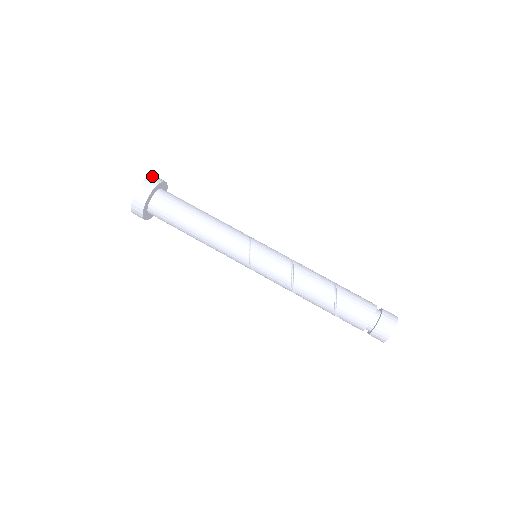
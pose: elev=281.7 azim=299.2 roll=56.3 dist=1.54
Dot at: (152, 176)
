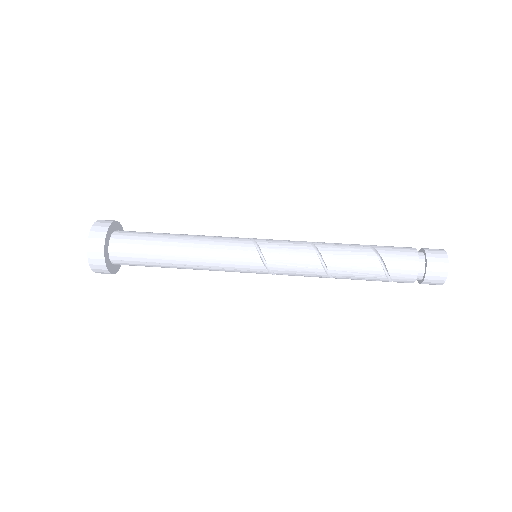
Dot at: occluded
